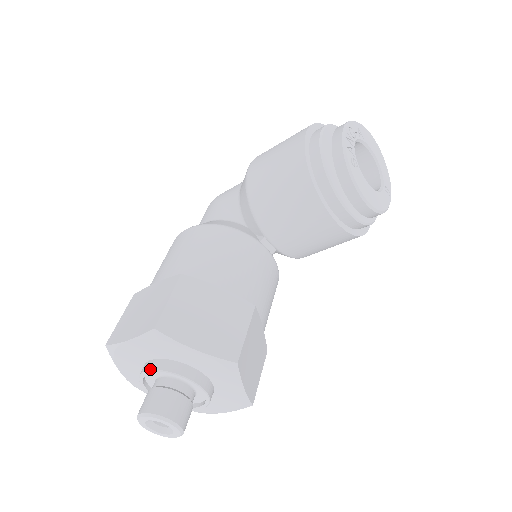
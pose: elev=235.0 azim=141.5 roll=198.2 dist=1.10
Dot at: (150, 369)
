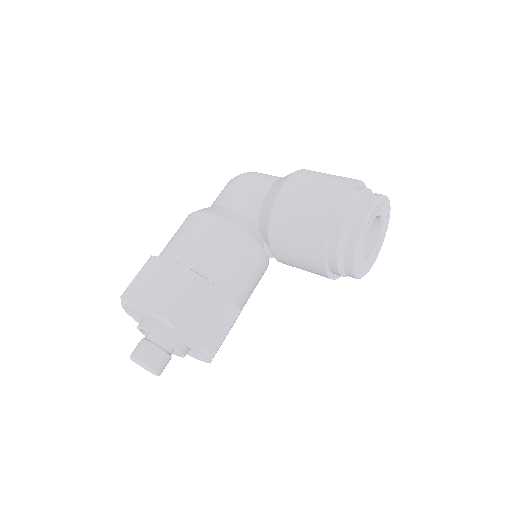
Dot at: (151, 331)
